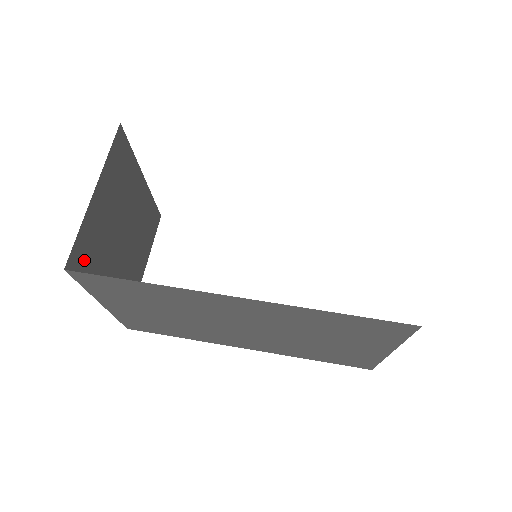
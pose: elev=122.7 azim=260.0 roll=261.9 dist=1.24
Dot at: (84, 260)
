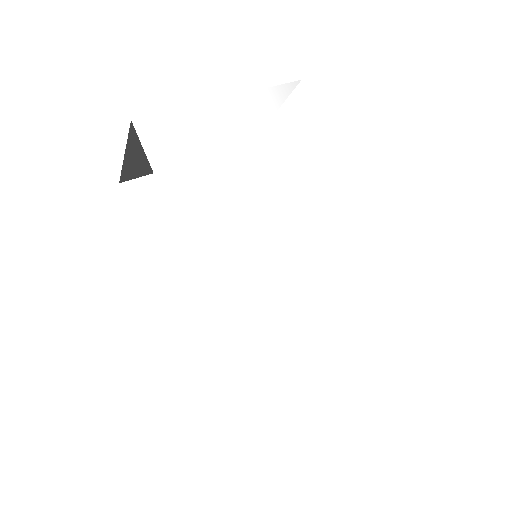
Dot at: (143, 170)
